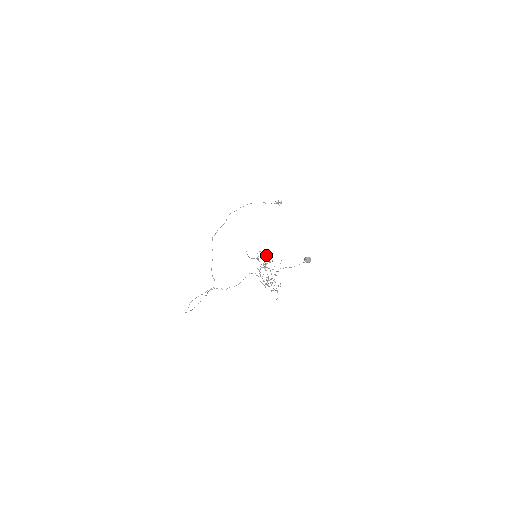
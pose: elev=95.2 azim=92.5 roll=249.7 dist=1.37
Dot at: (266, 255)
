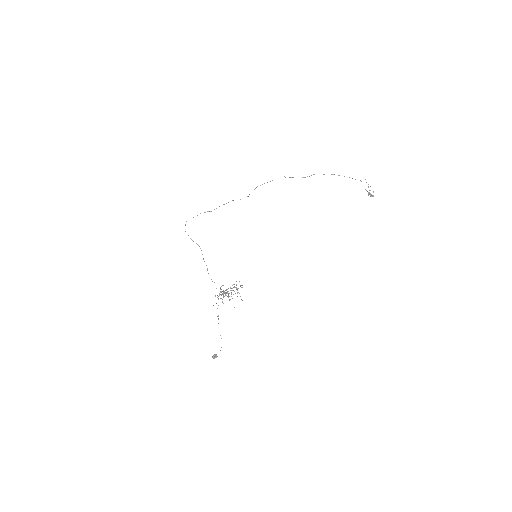
Dot at: occluded
